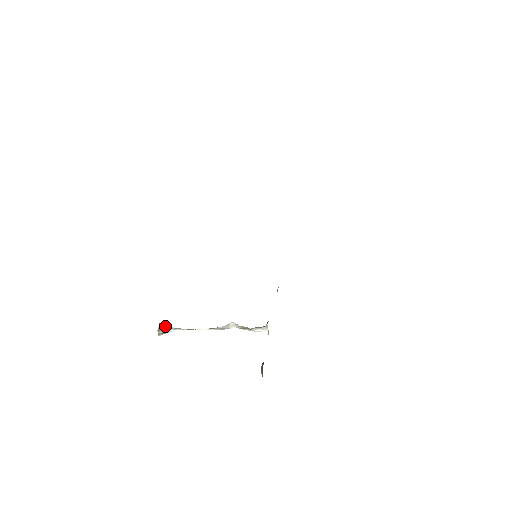
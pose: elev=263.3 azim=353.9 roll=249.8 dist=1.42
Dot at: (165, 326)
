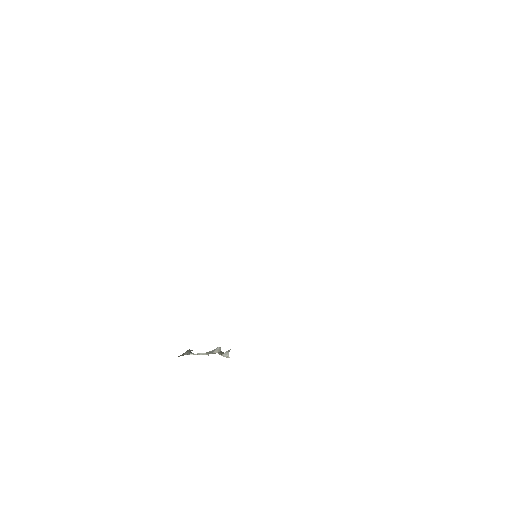
Dot at: (188, 351)
